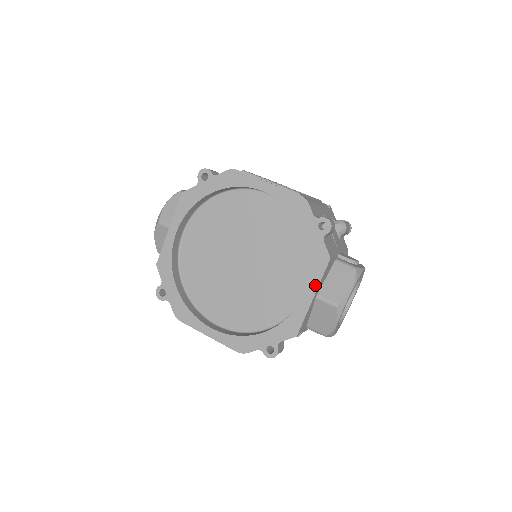
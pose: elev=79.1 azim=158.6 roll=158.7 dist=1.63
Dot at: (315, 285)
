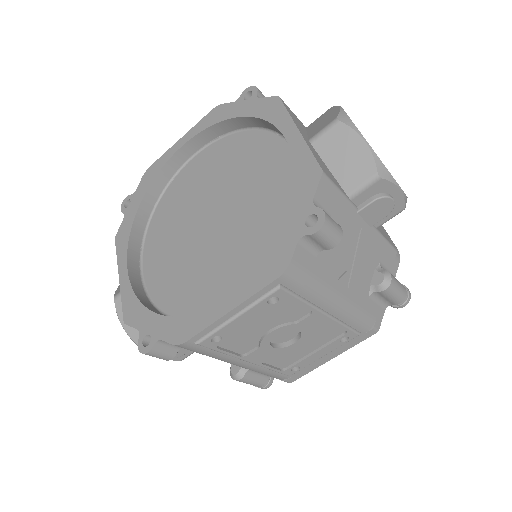
Dot at: (288, 122)
